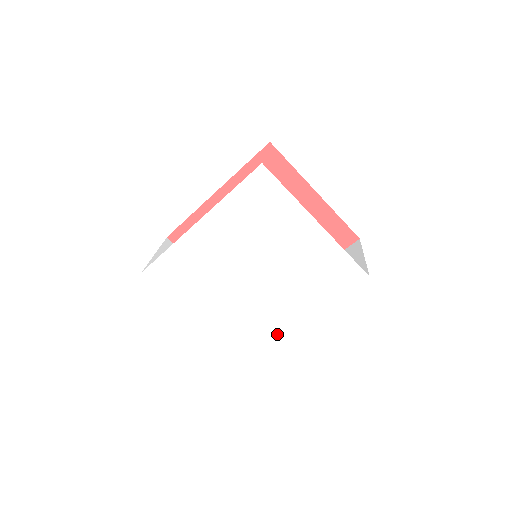
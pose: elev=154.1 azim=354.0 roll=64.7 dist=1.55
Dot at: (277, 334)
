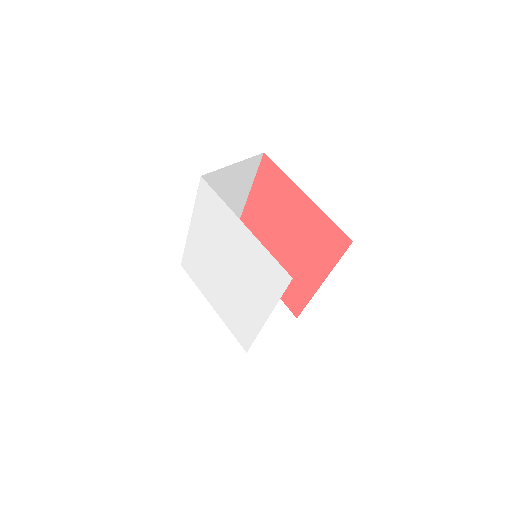
Dot at: (257, 327)
